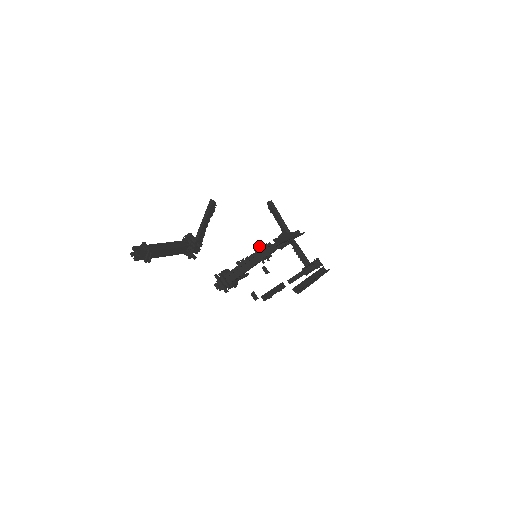
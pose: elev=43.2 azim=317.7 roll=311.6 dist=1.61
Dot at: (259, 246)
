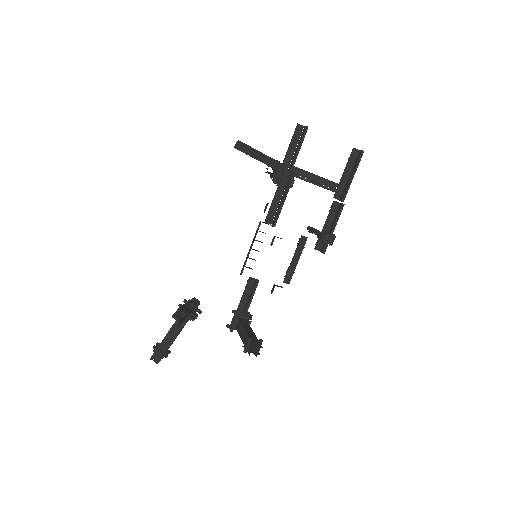
Dot at: occluded
